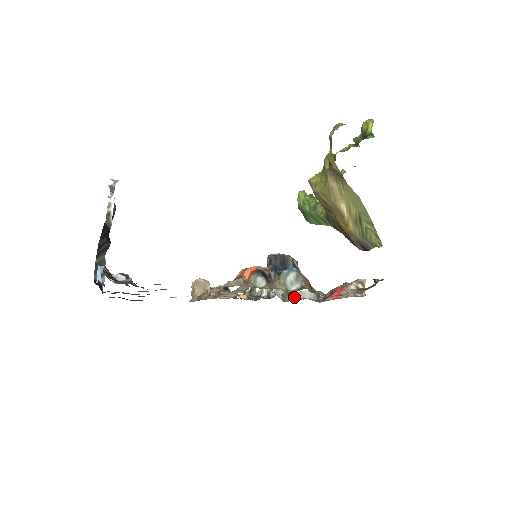
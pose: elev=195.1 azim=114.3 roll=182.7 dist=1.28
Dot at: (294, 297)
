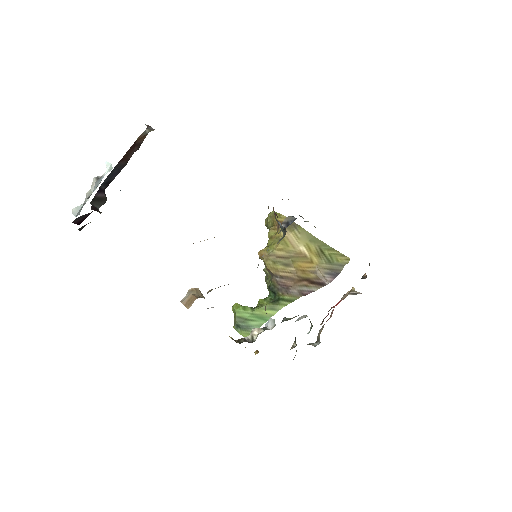
Dot at: occluded
